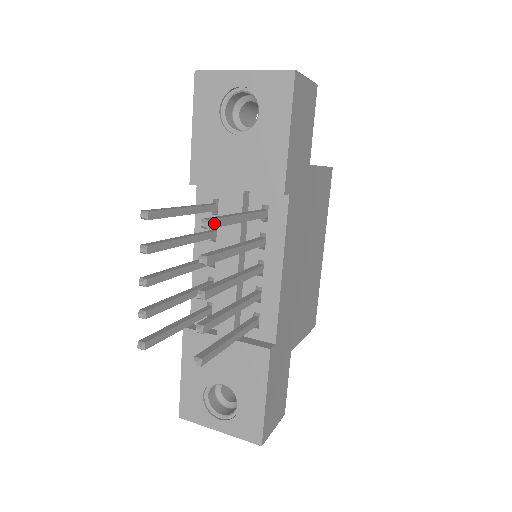
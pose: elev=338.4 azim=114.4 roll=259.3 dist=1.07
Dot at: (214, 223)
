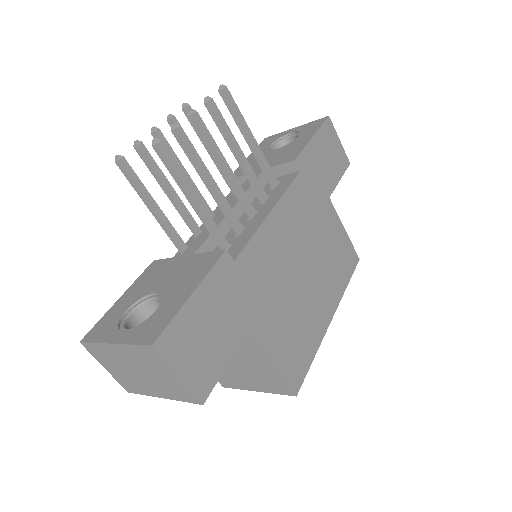
Dot at: (229, 95)
